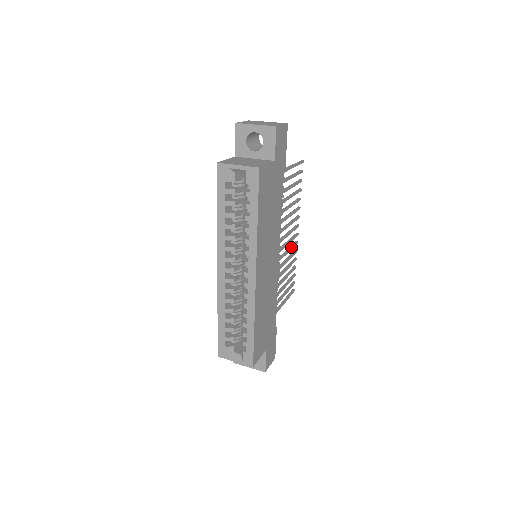
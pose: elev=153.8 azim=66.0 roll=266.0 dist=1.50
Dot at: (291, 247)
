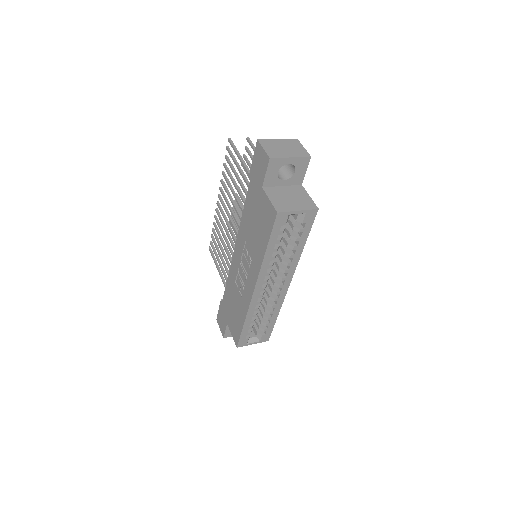
Dot at: occluded
